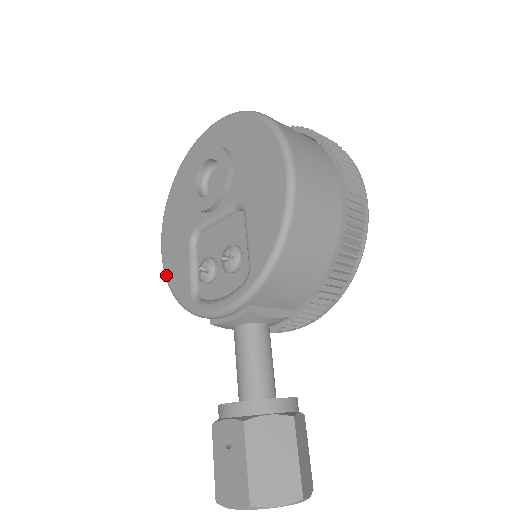
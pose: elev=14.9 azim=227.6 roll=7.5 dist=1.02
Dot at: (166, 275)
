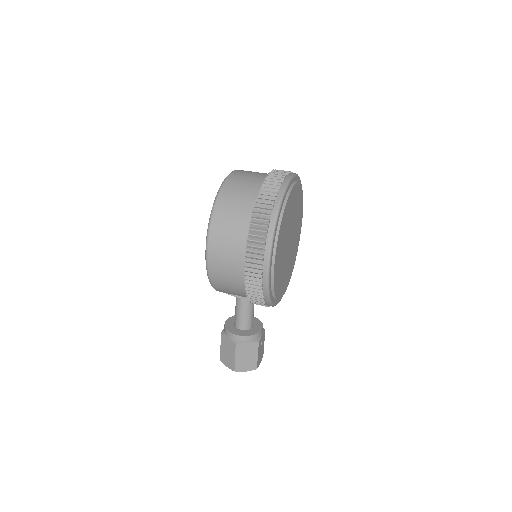
Dot at: occluded
